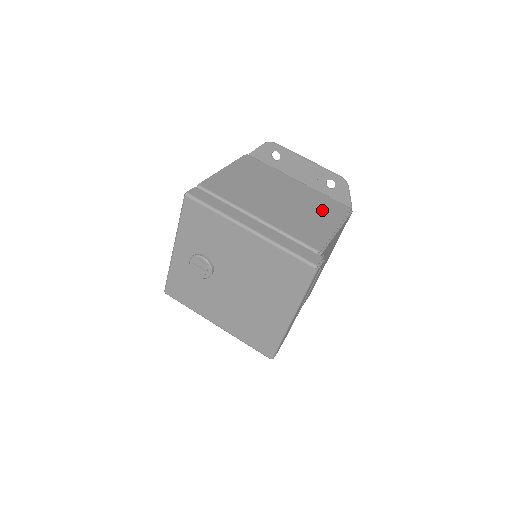
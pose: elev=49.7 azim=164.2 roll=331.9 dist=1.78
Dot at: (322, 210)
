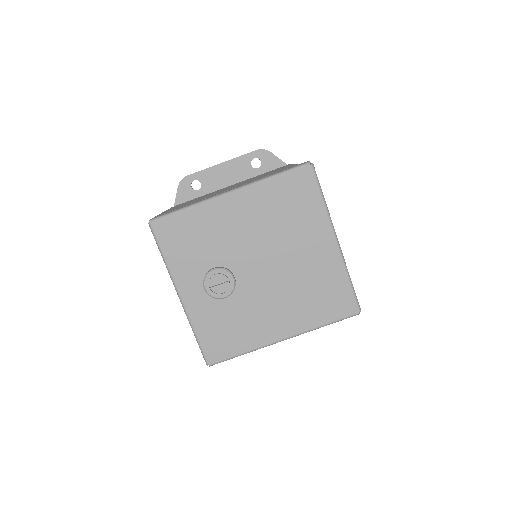
Dot at: (269, 172)
